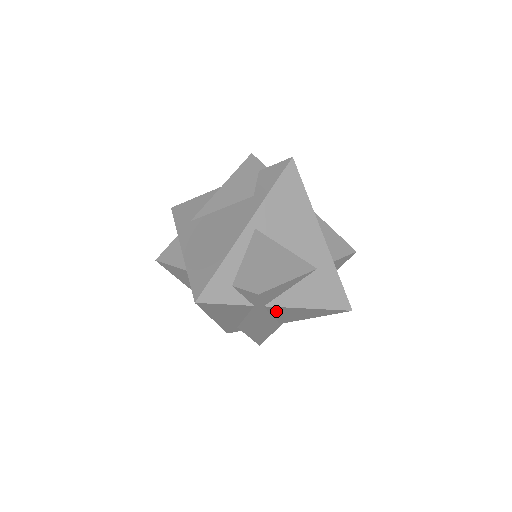
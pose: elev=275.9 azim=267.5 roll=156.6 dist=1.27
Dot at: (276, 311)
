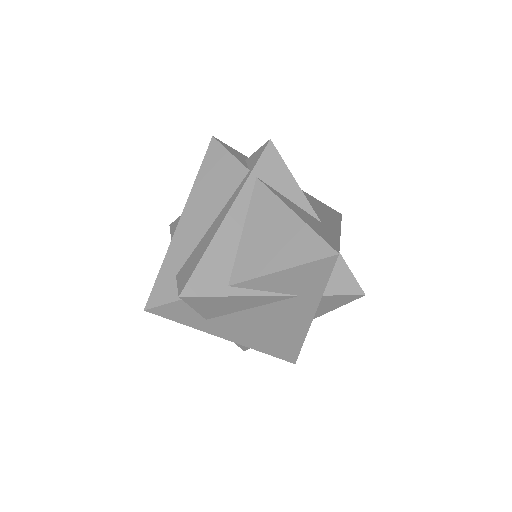
Dot at: (257, 208)
